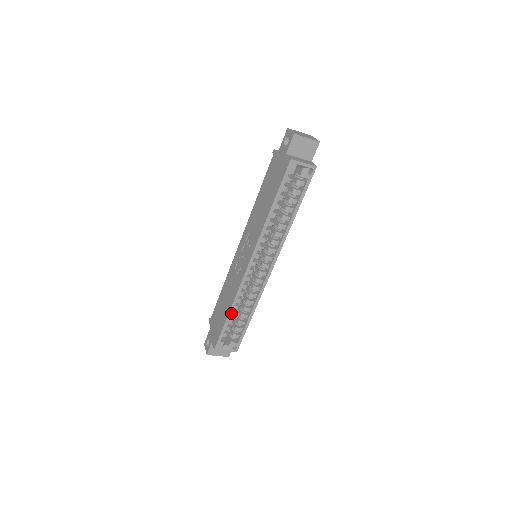
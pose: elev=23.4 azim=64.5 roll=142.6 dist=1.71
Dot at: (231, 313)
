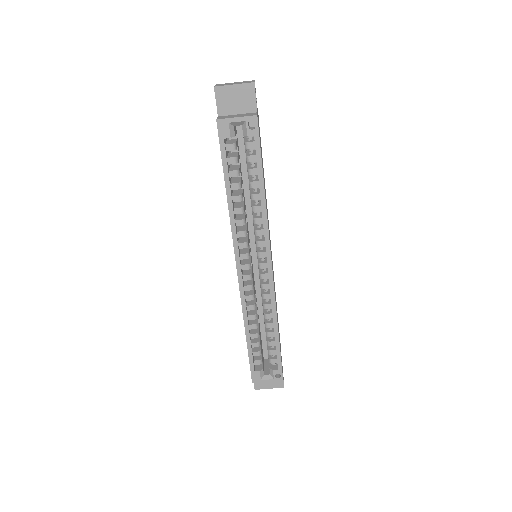
Dot at: (248, 334)
